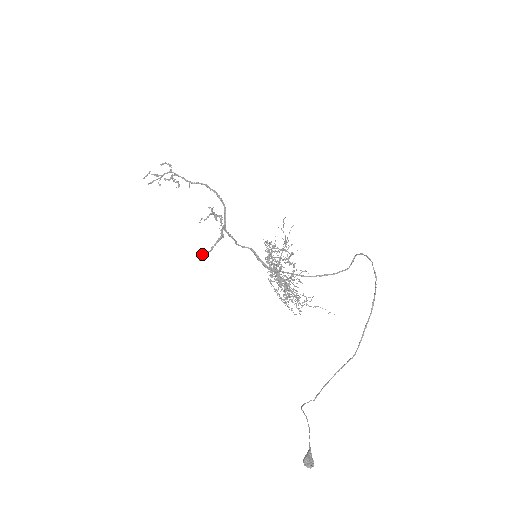
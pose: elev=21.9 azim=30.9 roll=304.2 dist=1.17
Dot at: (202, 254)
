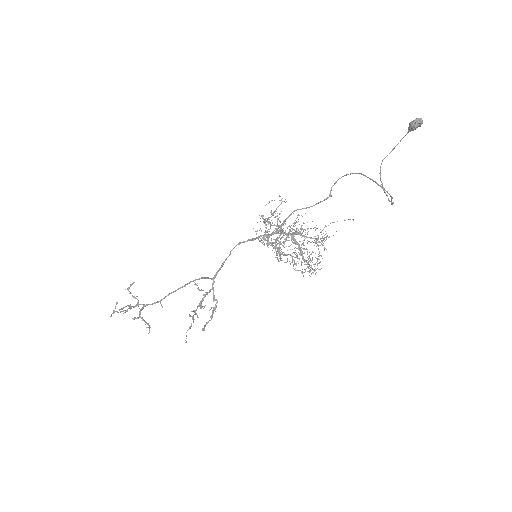
Dot at: occluded
